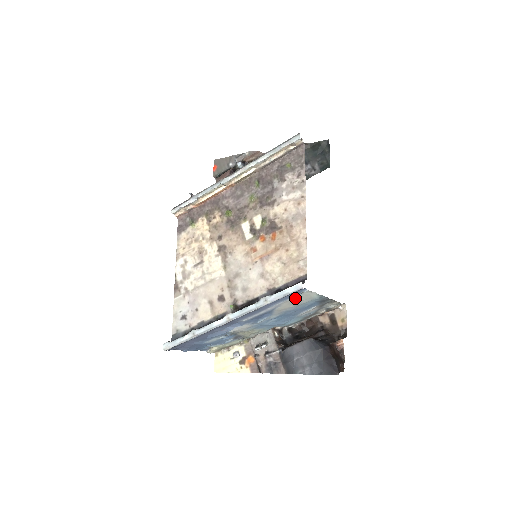
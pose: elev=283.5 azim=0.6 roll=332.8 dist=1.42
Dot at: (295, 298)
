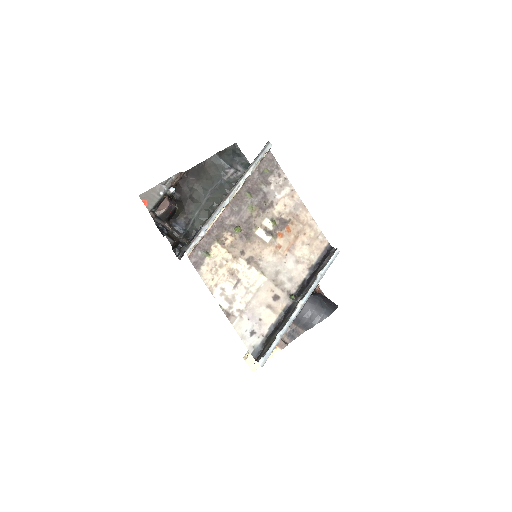
Dot at: occluded
